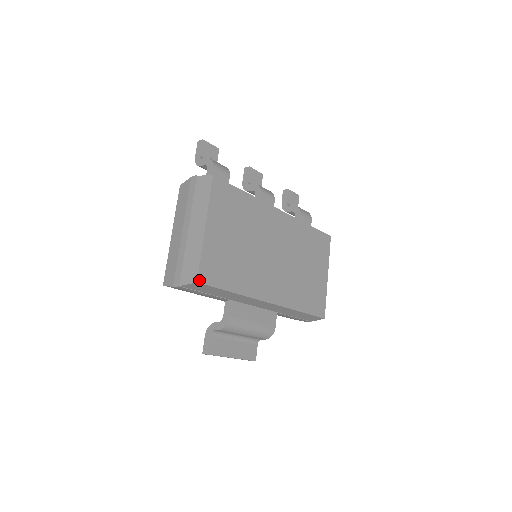
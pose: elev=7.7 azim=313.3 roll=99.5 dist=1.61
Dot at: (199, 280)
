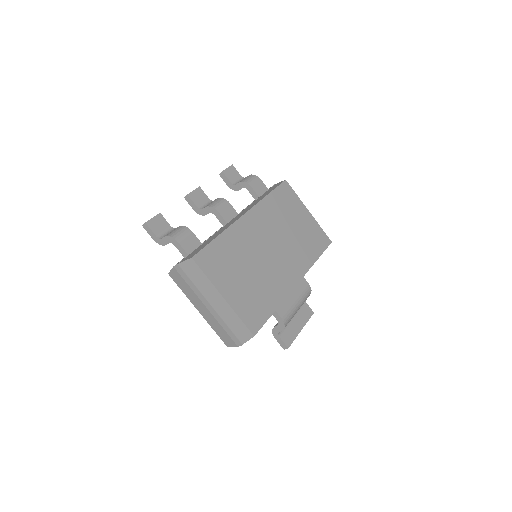
Dot at: (254, 333)
